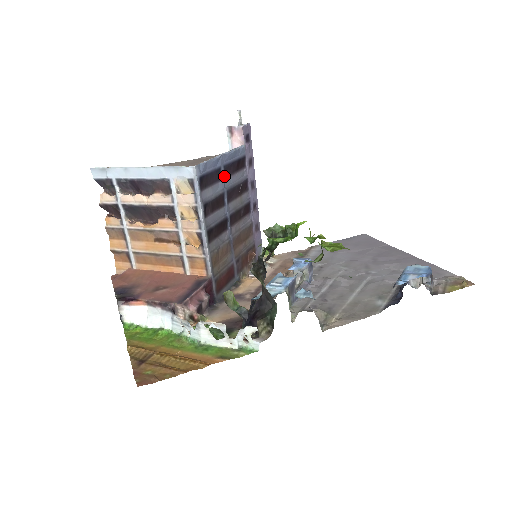
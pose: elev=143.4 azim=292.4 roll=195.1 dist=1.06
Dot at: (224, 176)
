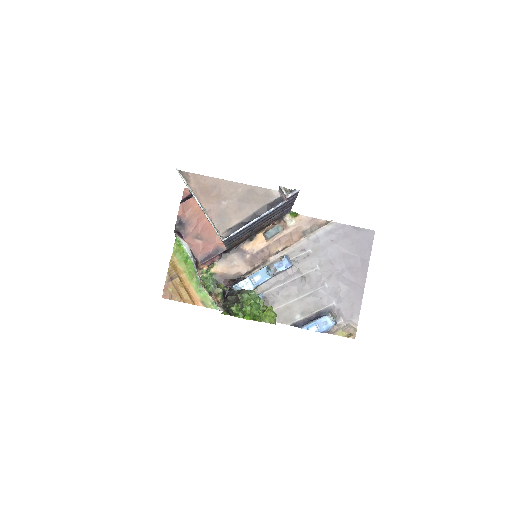
Dot at: occluded
